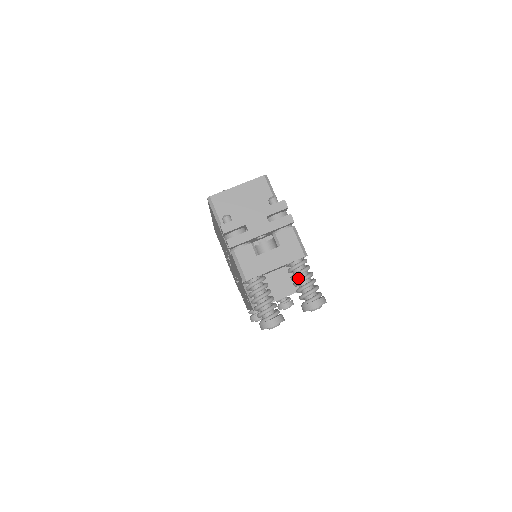
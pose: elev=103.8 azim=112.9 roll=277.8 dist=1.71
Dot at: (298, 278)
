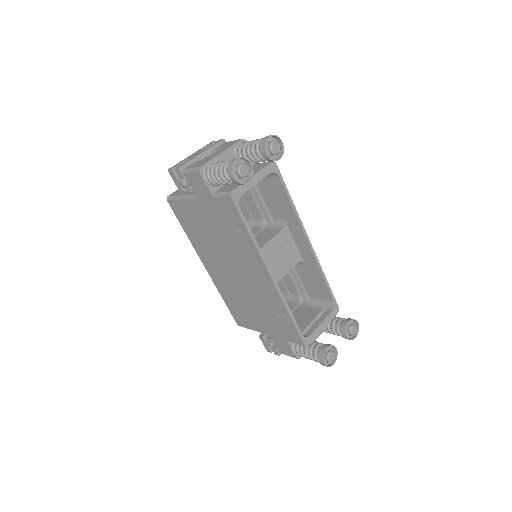
Dot at: occluded
